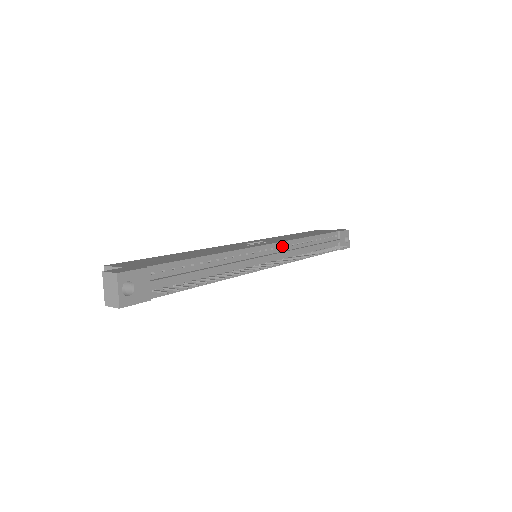
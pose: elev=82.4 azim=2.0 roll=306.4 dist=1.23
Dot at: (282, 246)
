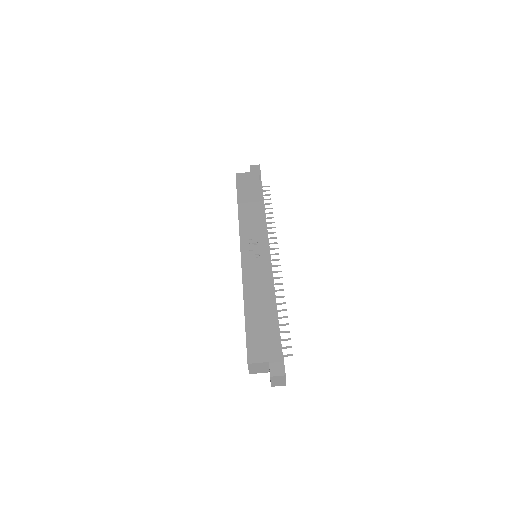
Dot at: occluded
